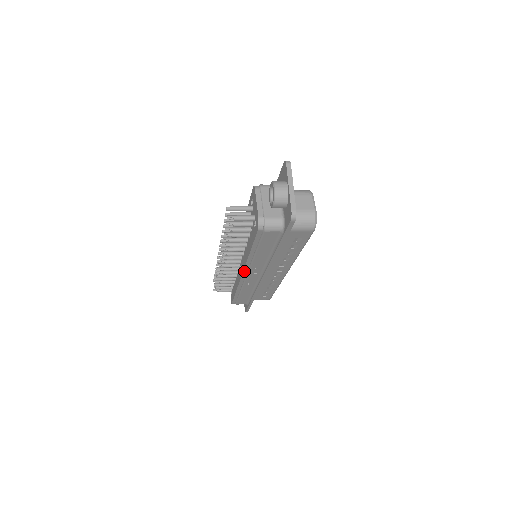
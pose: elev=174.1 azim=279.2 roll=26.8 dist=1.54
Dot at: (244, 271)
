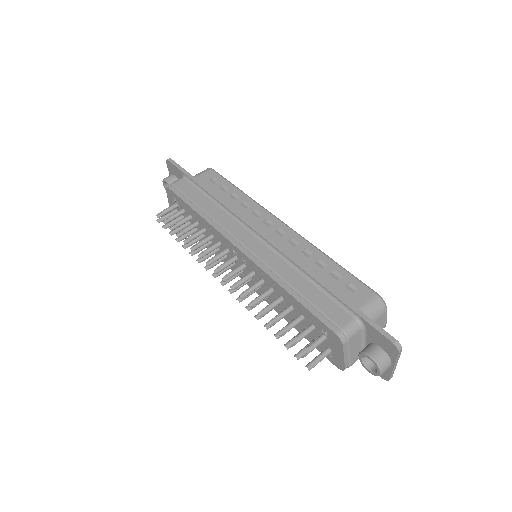
Dot at: occluded
